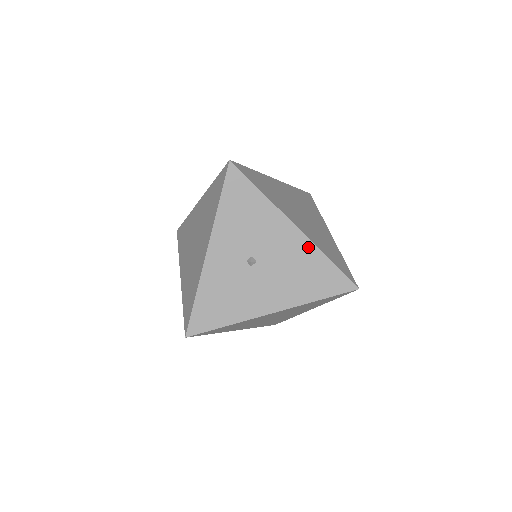
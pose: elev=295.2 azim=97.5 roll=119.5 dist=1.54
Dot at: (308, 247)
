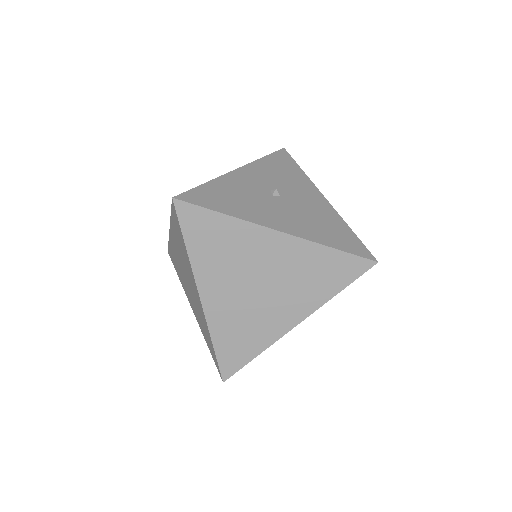
Dot at: (333, 213)
